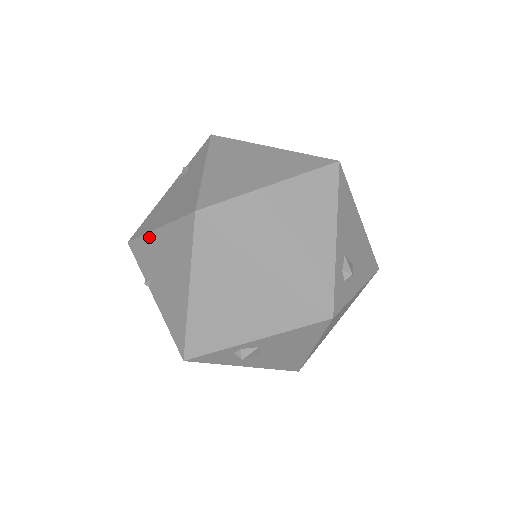
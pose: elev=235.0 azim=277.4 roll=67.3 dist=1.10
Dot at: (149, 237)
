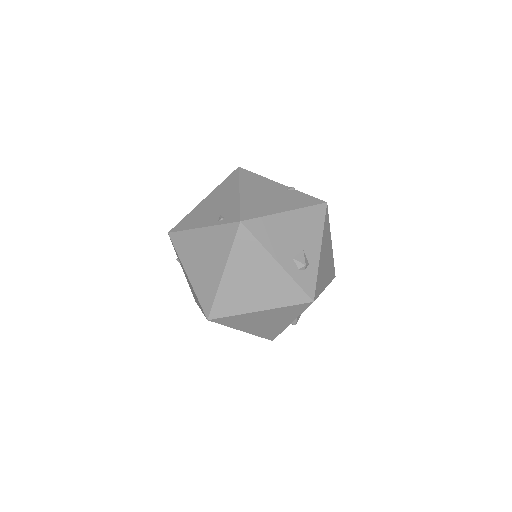
Dot at: occluded
